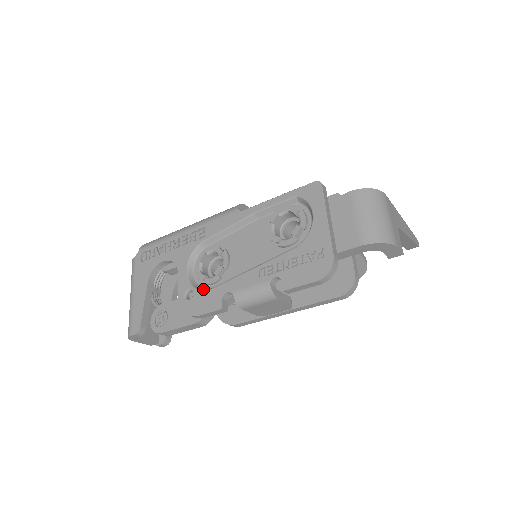
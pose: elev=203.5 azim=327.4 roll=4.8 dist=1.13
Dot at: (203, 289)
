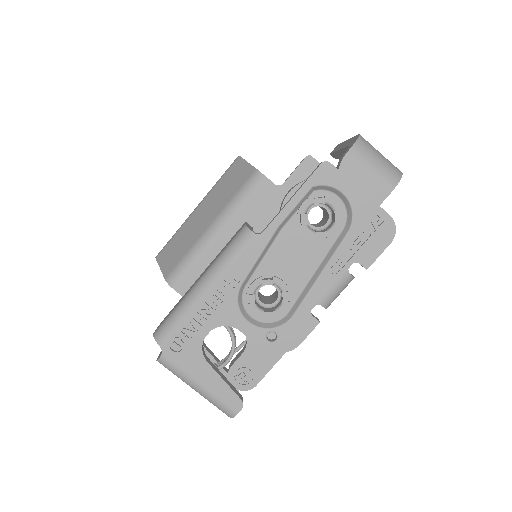
Dot at: (281, 322)
